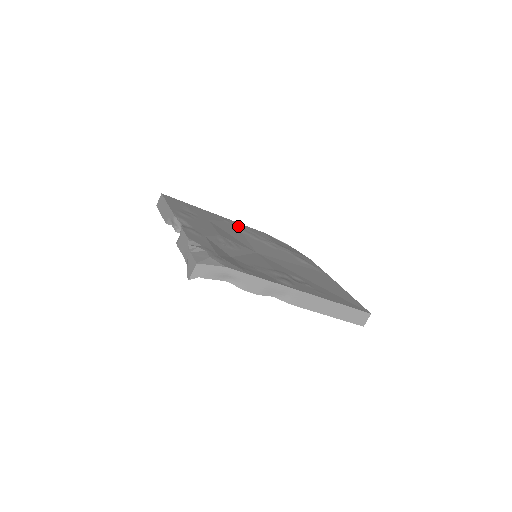
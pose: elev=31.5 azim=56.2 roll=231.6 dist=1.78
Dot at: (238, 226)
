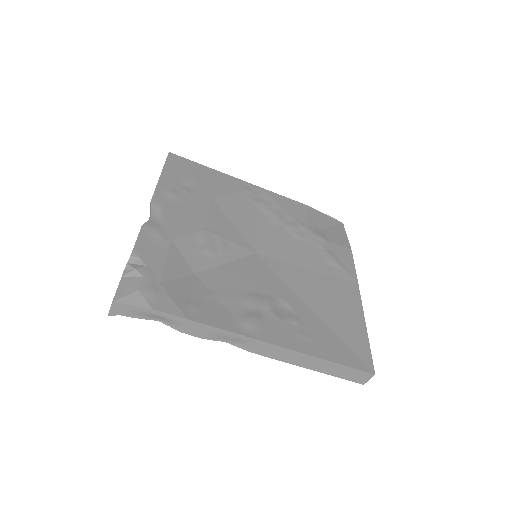
Dot at: (263, 198)
